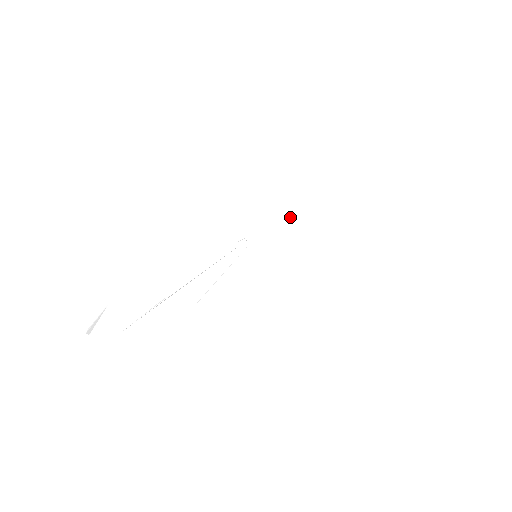
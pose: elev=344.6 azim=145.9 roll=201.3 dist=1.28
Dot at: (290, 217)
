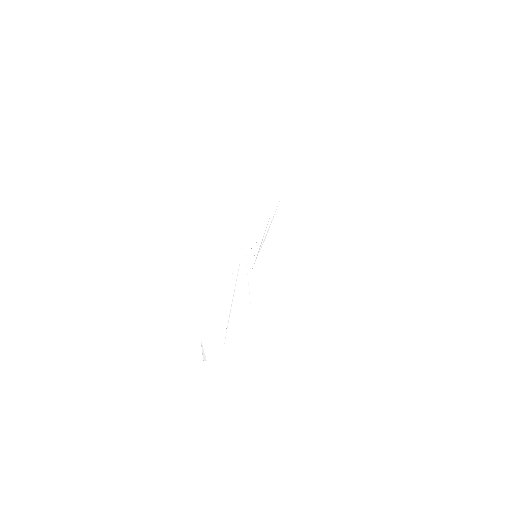
Dot at: (253, 227)
